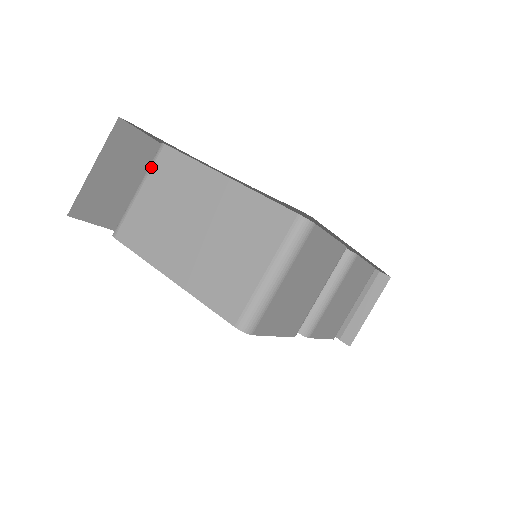
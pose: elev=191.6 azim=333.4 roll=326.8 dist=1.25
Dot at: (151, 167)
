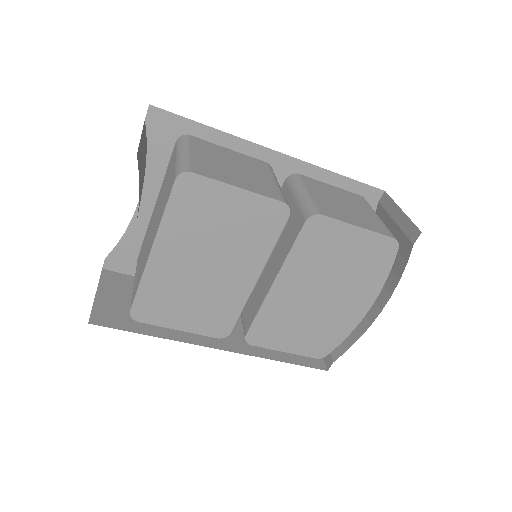
Dot at: occluded
